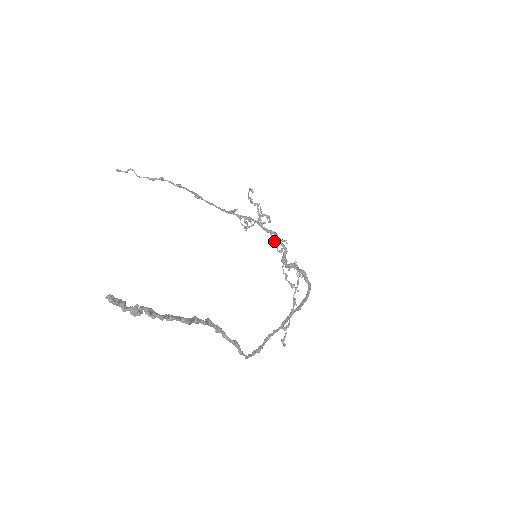
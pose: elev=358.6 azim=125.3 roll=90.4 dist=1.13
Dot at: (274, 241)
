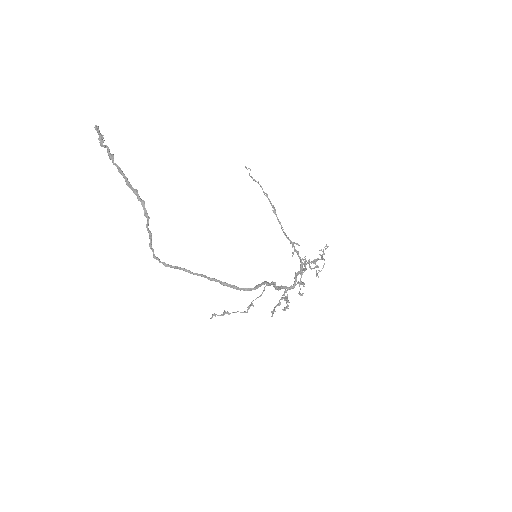
Dot at: (301, 282)
